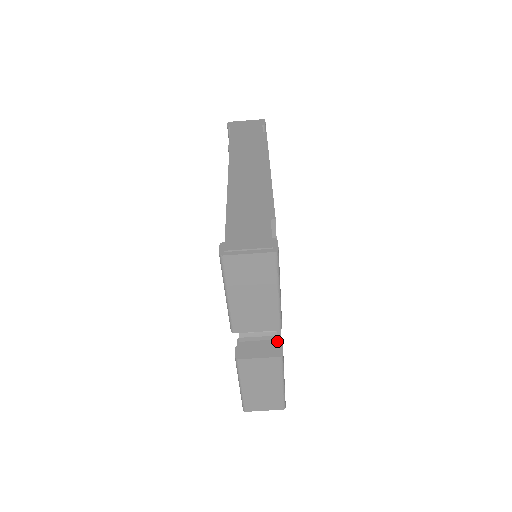
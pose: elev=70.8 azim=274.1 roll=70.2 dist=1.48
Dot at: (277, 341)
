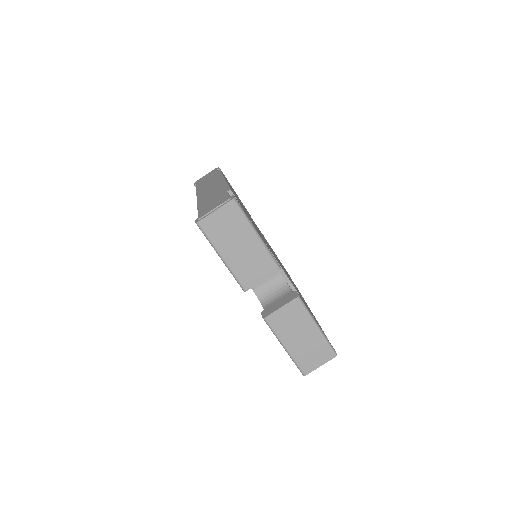
Dot at: (292, 292)
